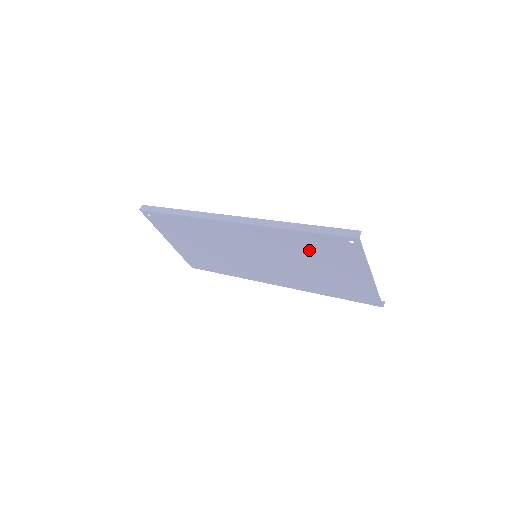
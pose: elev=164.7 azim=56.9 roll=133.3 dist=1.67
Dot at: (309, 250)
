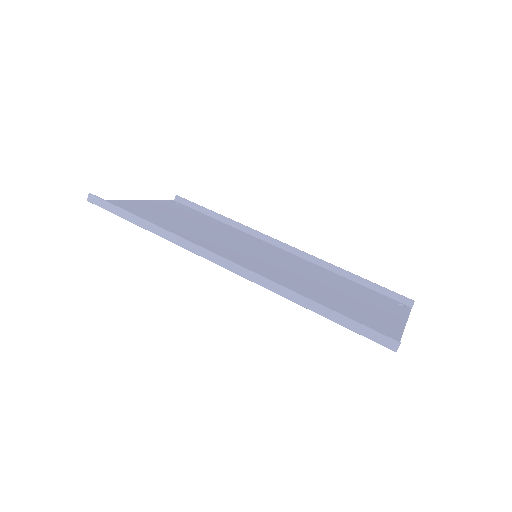
Dot at: (327, 302)
